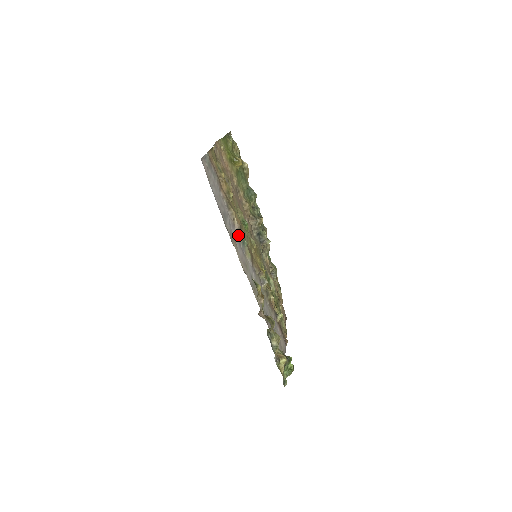
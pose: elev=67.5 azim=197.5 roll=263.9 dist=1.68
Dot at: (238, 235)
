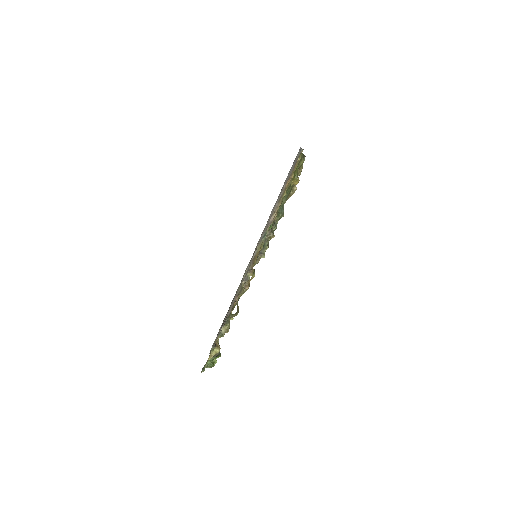
Dot at: (267, 226)
